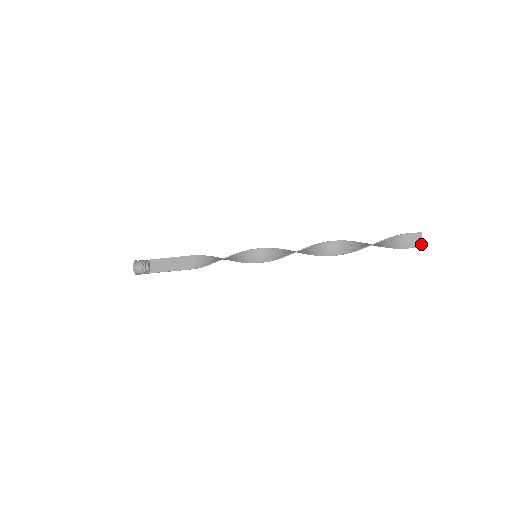
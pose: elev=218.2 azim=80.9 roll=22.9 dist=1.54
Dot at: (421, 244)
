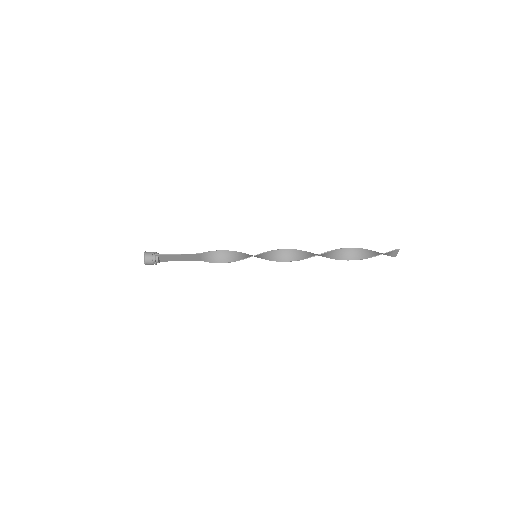
Dot at: (397, 251)
